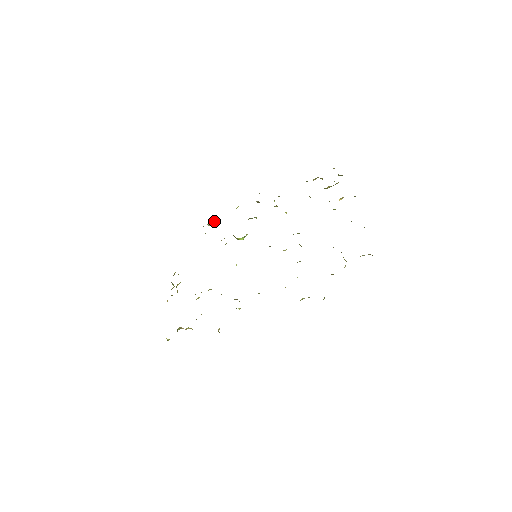
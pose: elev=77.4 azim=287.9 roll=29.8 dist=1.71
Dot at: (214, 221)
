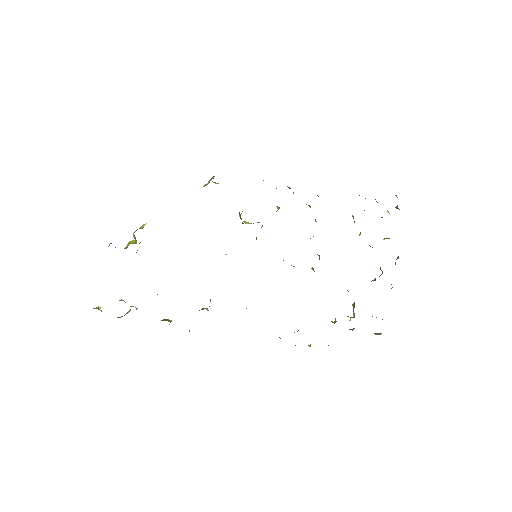
Dot at: occluded
